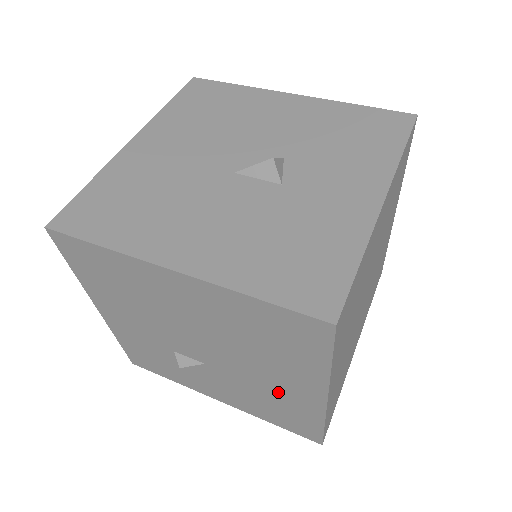
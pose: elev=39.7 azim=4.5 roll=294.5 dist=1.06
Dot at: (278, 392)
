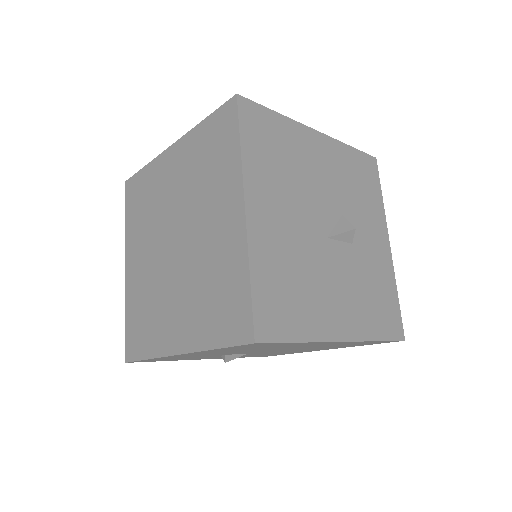
Dot at: occluded
